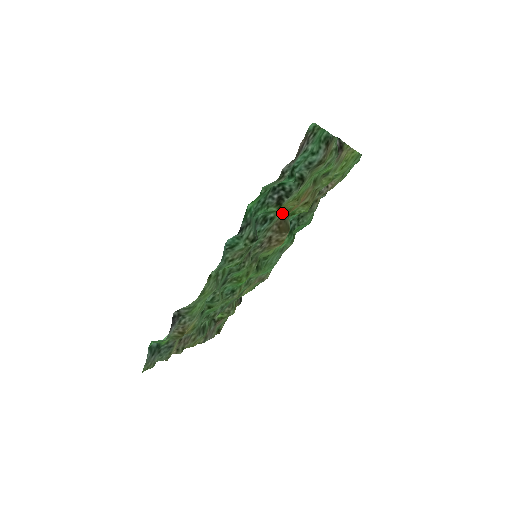
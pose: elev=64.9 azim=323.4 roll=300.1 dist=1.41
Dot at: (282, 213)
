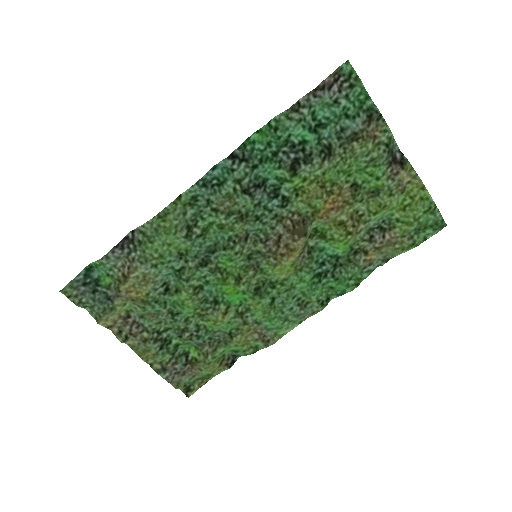
Dot at: (303, 207)
